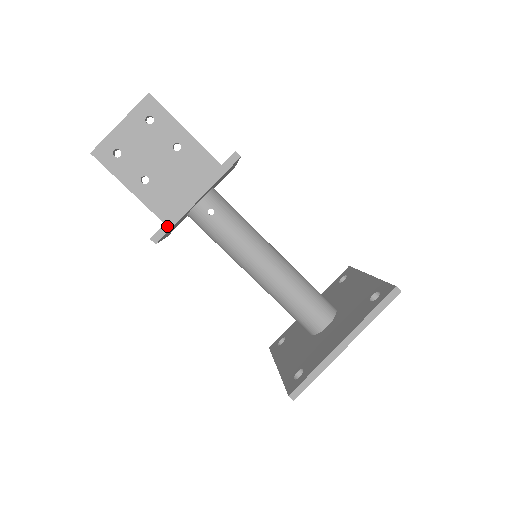
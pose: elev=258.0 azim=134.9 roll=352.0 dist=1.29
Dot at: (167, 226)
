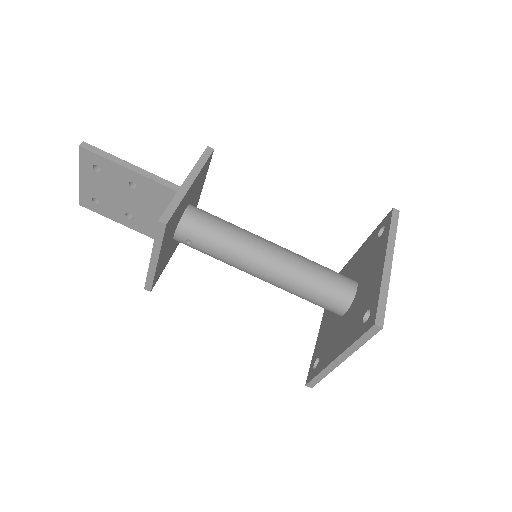
Dot at: (149, 280)
